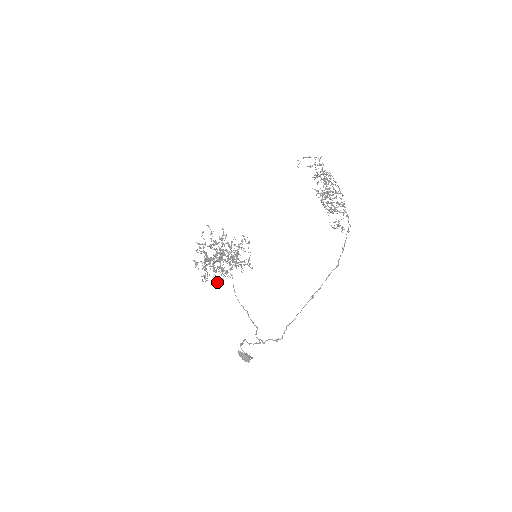
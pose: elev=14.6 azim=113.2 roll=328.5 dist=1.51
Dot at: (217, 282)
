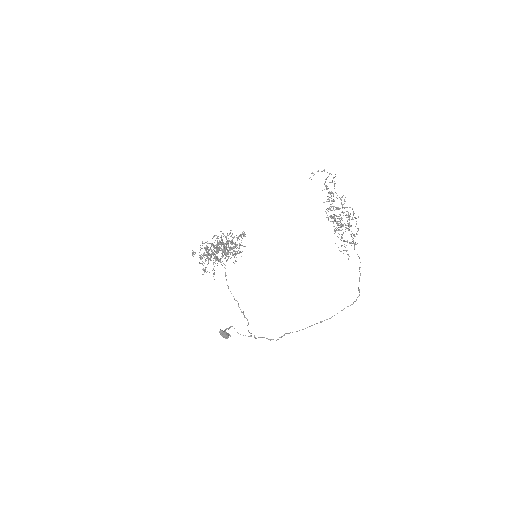
Dot at: (214, 274)
